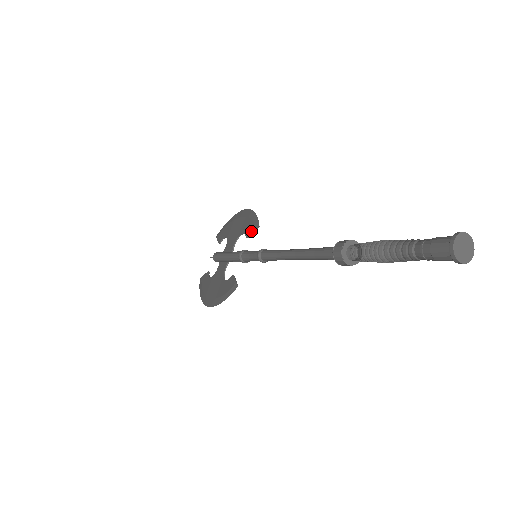
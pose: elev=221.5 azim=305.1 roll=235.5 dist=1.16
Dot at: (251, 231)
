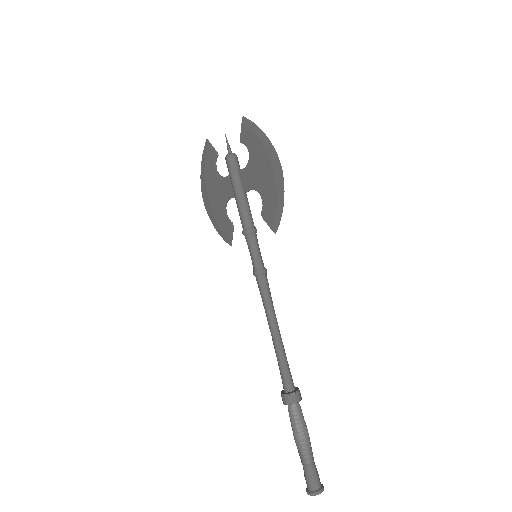
Dot at: (268, 220)
